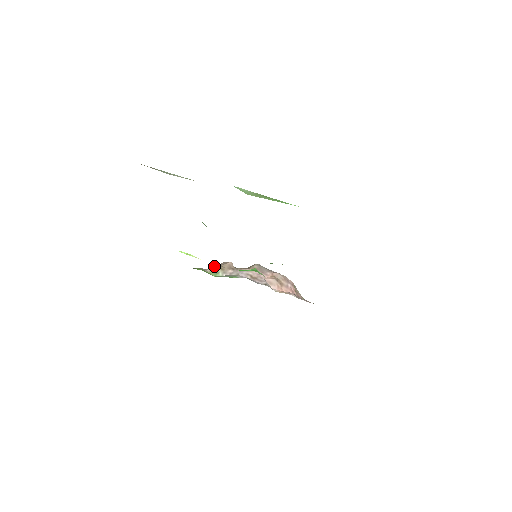
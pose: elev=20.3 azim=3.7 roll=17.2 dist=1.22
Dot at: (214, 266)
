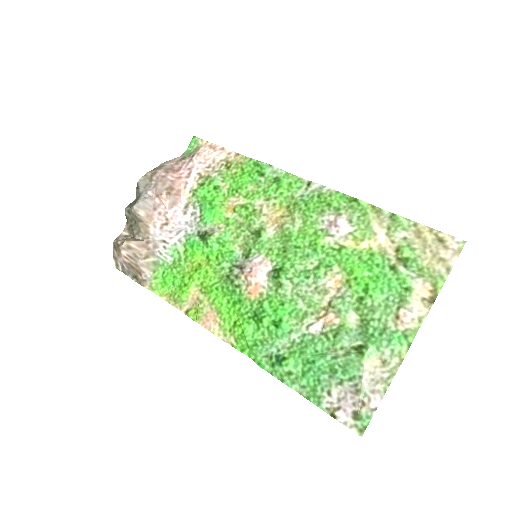
Dot at: (141, 265)
